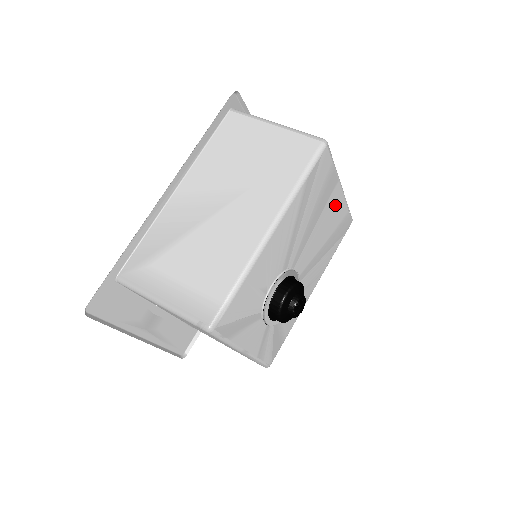
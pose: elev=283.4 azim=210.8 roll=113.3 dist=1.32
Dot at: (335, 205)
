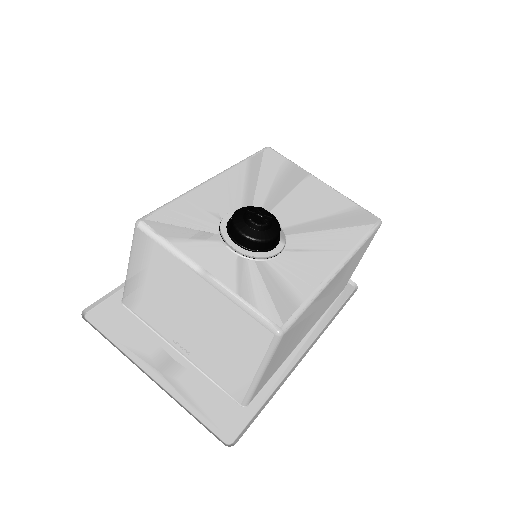
Dot at: (320, 191)
